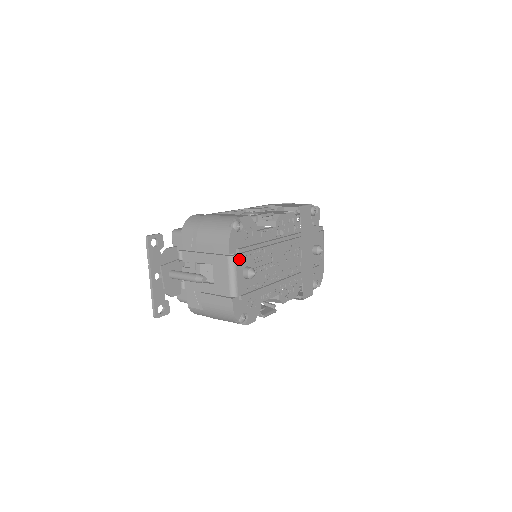
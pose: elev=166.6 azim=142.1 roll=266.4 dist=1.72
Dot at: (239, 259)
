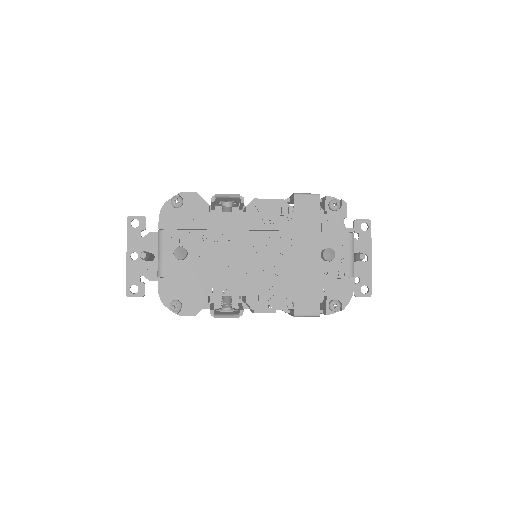
Dot at: (170, 236)
